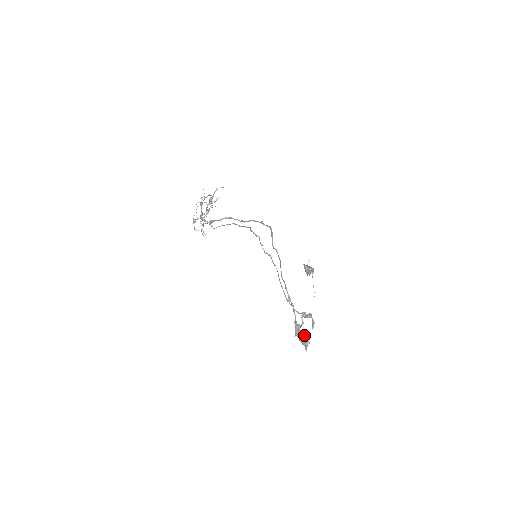
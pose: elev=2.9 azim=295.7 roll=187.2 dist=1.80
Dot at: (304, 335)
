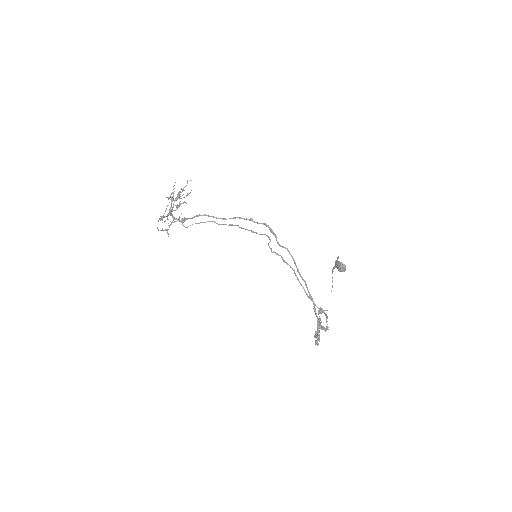
Dot at: (315, 331)
